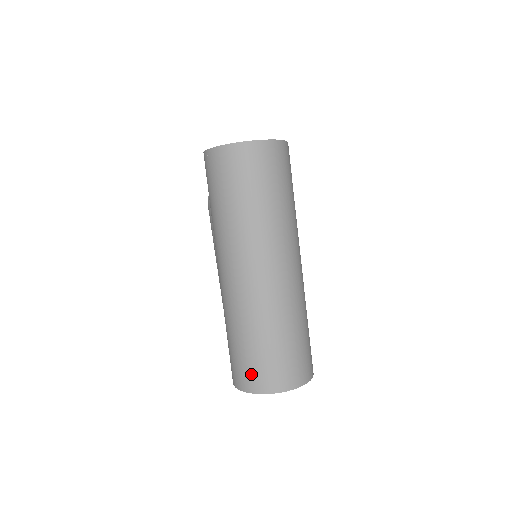
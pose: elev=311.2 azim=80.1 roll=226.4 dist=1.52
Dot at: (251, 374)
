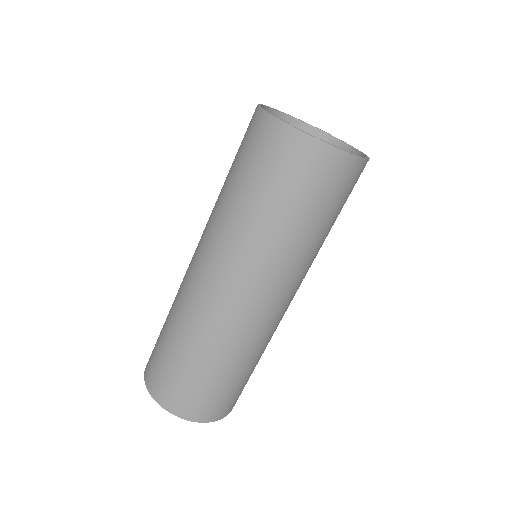
Dot at: (157, 375)
